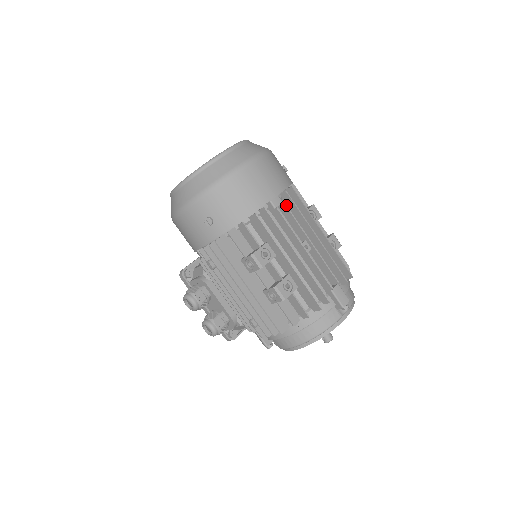
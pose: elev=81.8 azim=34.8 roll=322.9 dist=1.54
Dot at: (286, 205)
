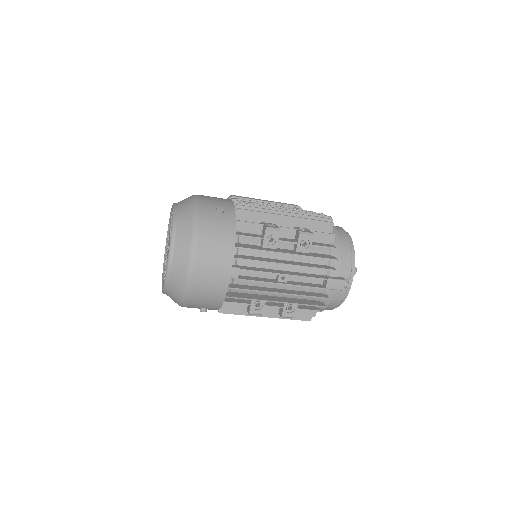
Dot at: (244, 270)
